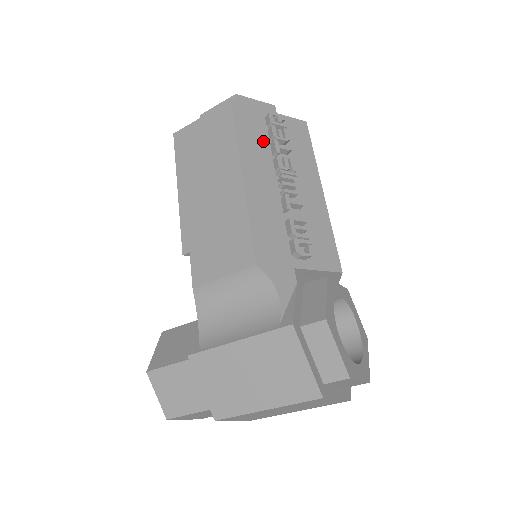
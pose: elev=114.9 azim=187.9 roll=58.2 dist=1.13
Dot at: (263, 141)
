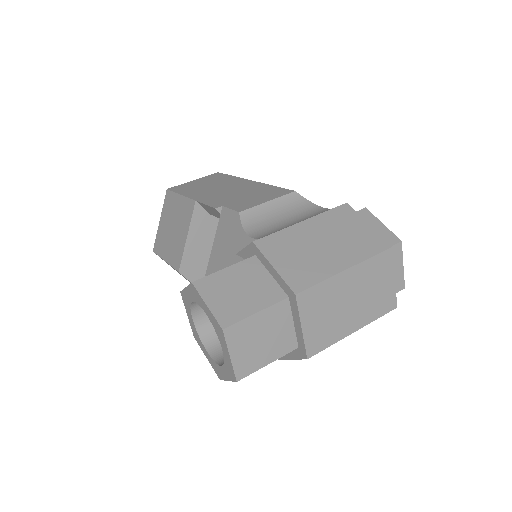
Dot at: occluded
